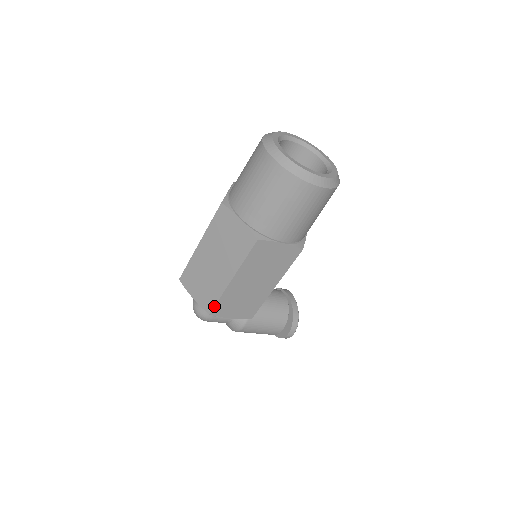
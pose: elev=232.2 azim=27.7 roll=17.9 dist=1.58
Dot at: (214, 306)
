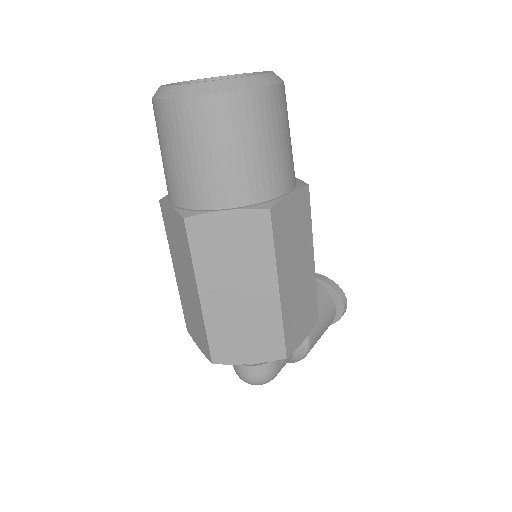
Dot at: (284, 342)
